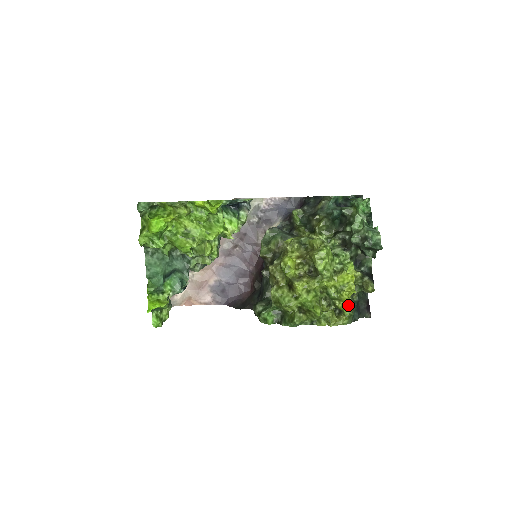
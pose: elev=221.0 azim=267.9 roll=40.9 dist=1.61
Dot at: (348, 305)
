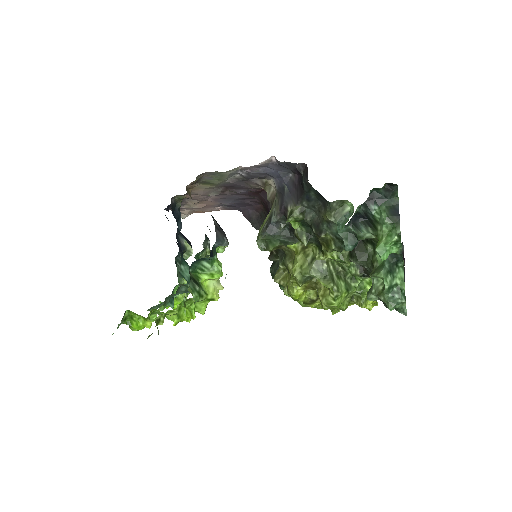
Dot at: occluded
